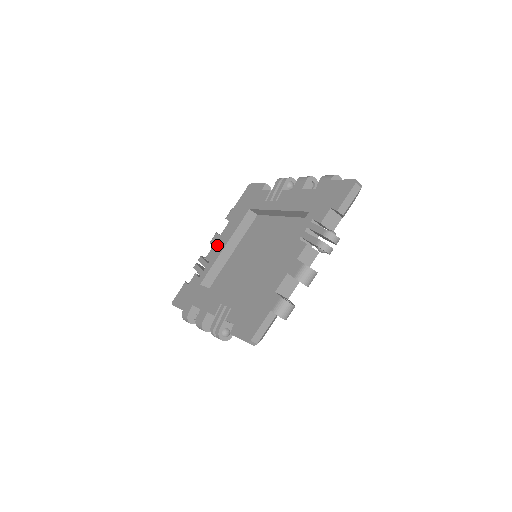
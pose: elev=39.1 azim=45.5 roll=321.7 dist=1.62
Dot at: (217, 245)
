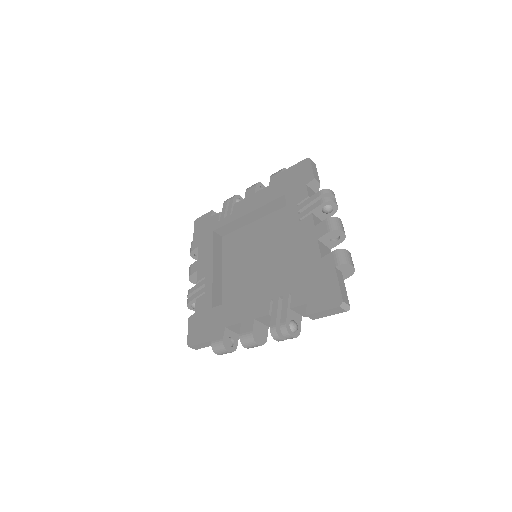
Dot at: (246, 203)
